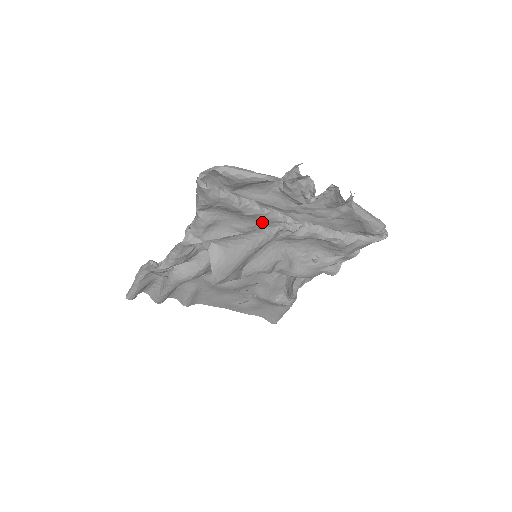
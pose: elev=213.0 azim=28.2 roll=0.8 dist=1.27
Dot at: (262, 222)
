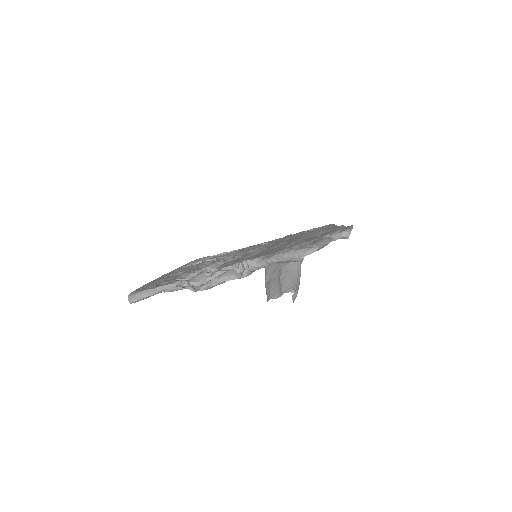
Dot at: occluded
